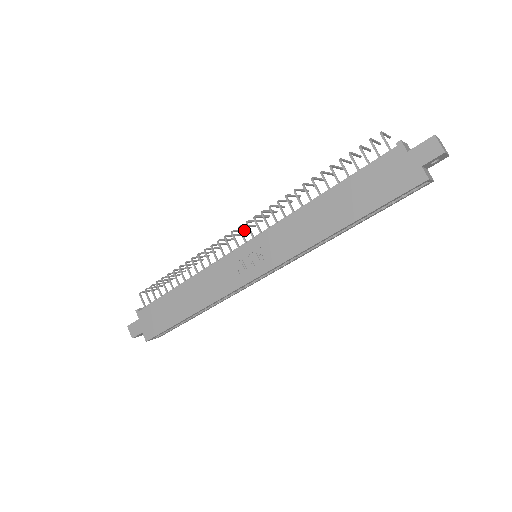
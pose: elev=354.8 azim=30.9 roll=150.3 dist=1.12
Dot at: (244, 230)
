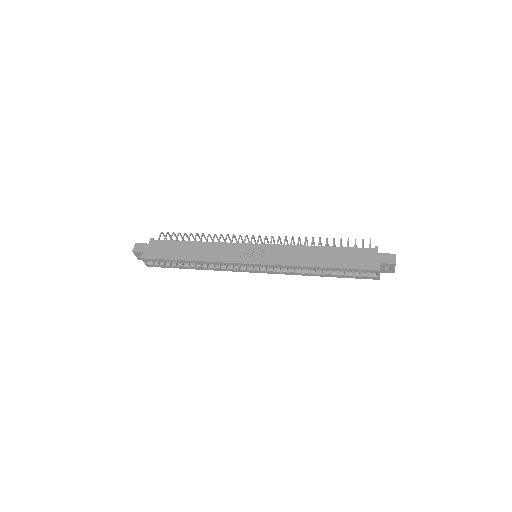
Dot at: occluded
